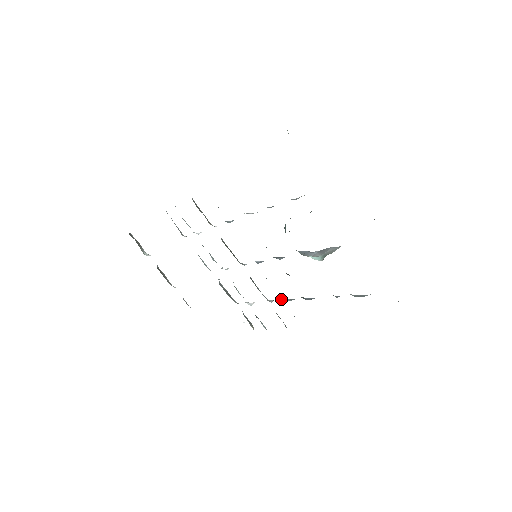
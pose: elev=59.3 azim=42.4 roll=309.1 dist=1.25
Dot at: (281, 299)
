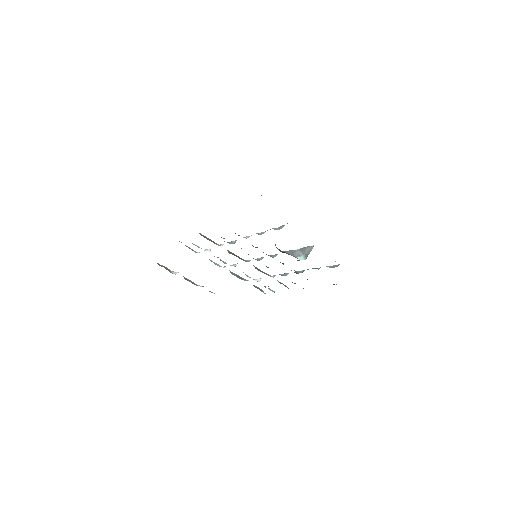
Dot at: occluded
